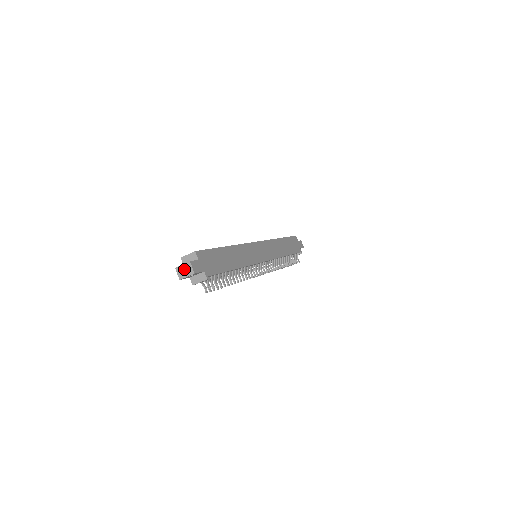
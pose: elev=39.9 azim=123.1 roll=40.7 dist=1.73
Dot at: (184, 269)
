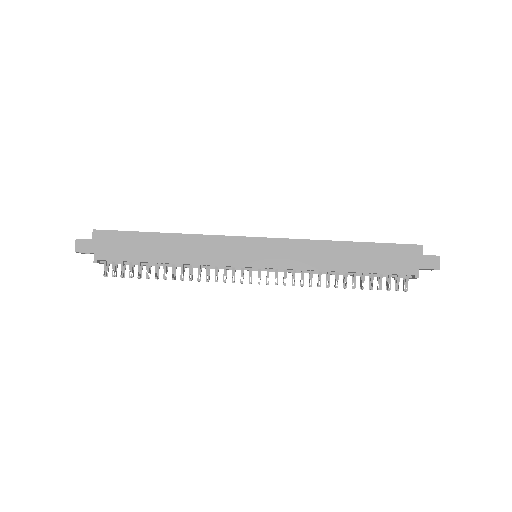
Dot at: occluded
